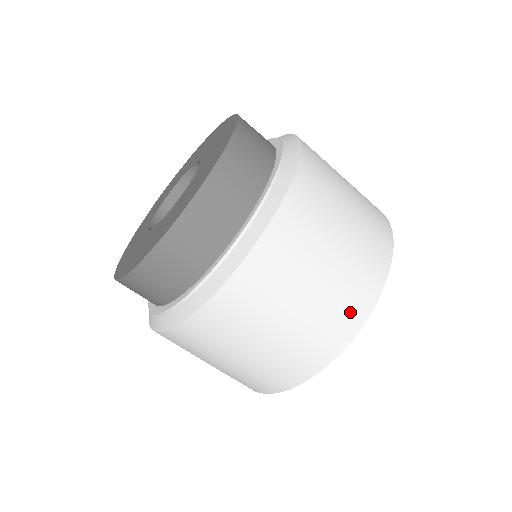
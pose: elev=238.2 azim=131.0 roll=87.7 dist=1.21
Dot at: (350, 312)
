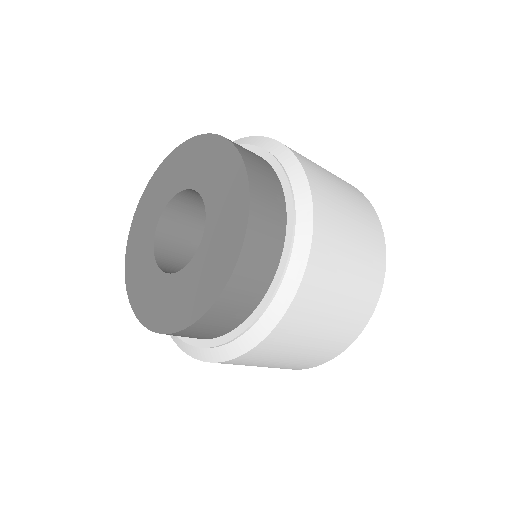
Dot at: occluded
